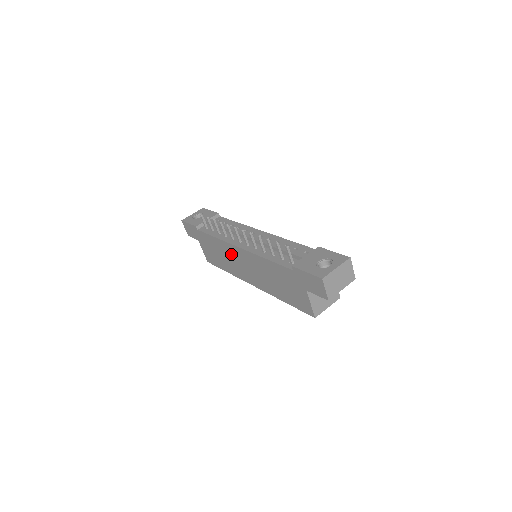
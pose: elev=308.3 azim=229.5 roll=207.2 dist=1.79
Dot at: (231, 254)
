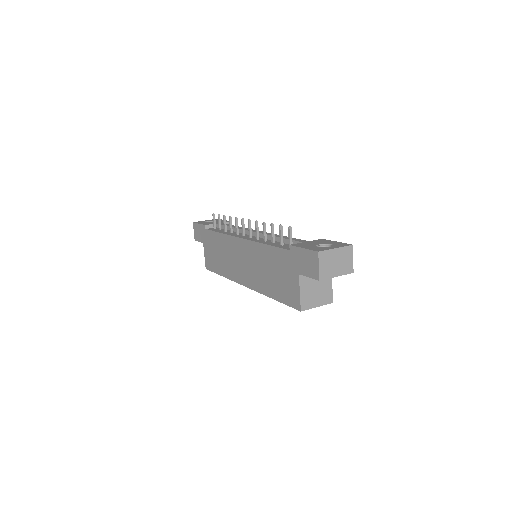
Dot at: (231, 250)
